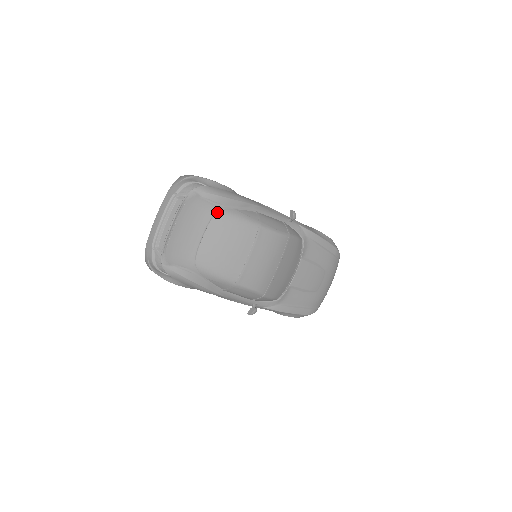
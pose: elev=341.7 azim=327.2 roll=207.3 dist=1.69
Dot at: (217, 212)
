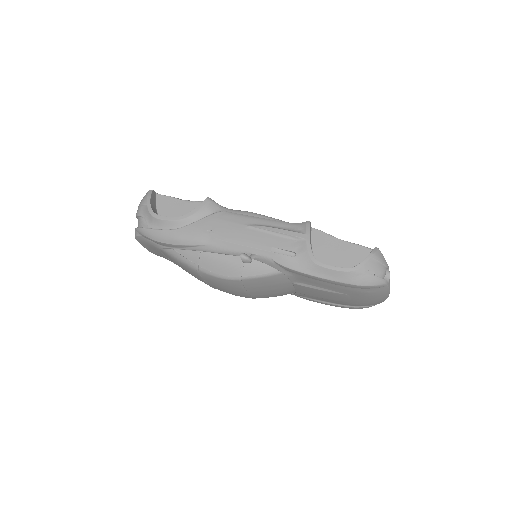
Dot at: (161, 249)
